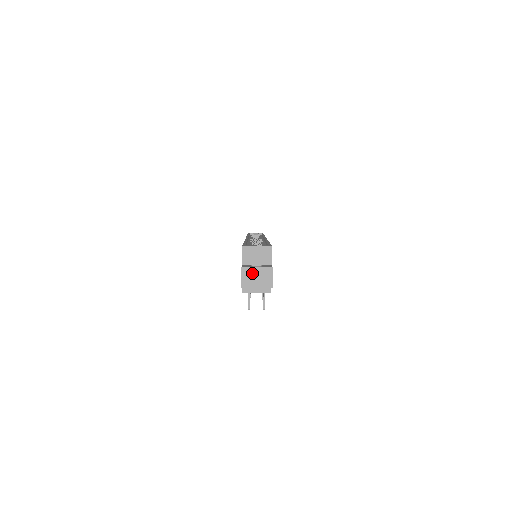
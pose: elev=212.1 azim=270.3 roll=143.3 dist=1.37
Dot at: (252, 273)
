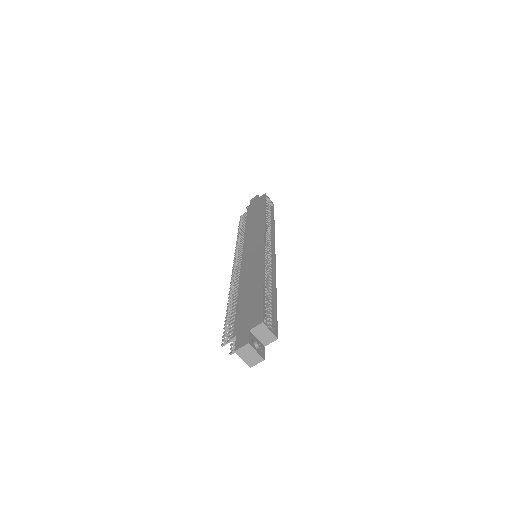
Dot at: (250, 351)
